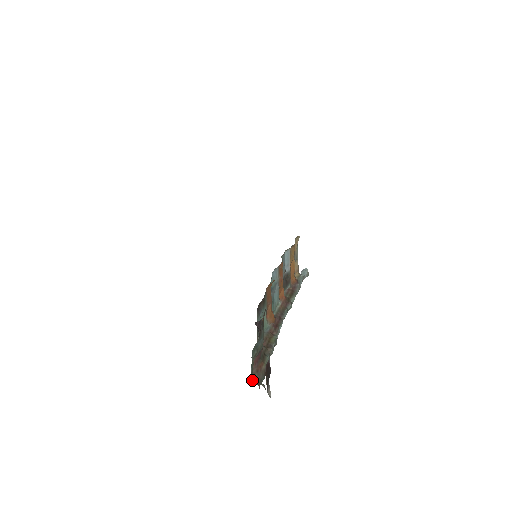
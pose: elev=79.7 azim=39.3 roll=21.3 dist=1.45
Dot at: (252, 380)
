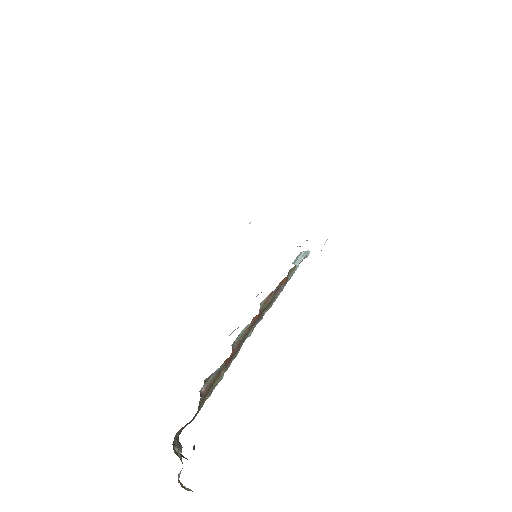
Dot at: occluded
